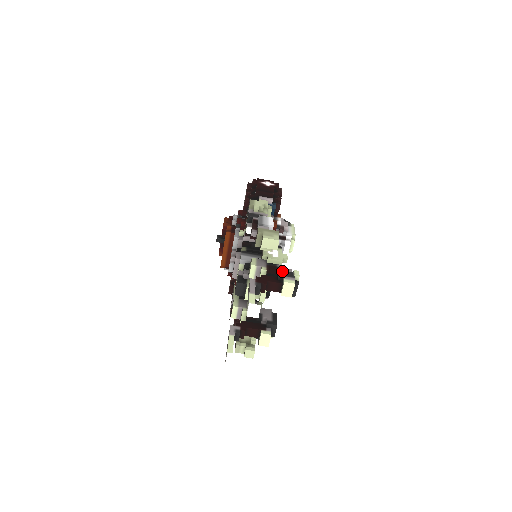
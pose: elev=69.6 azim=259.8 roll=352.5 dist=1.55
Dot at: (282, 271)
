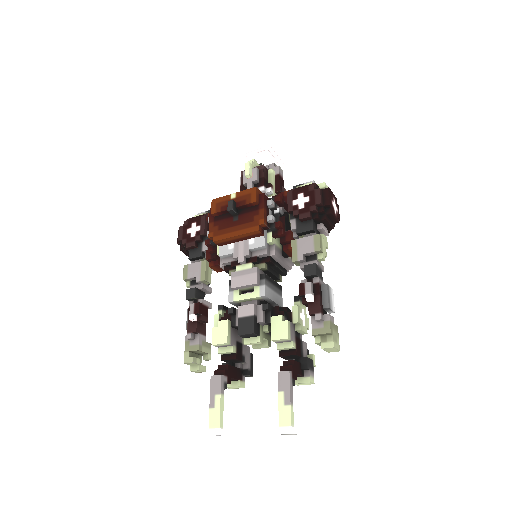
Dot at: (309, 359)
